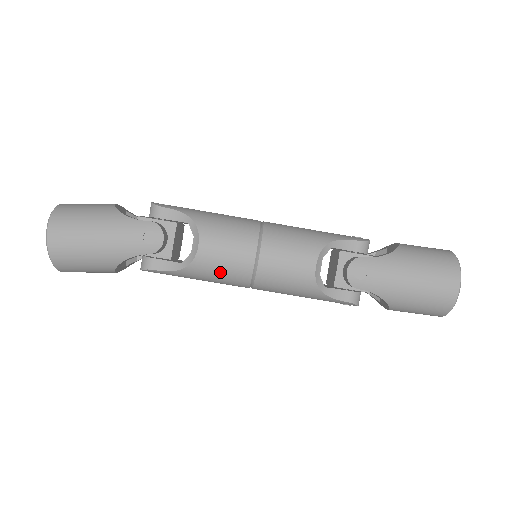
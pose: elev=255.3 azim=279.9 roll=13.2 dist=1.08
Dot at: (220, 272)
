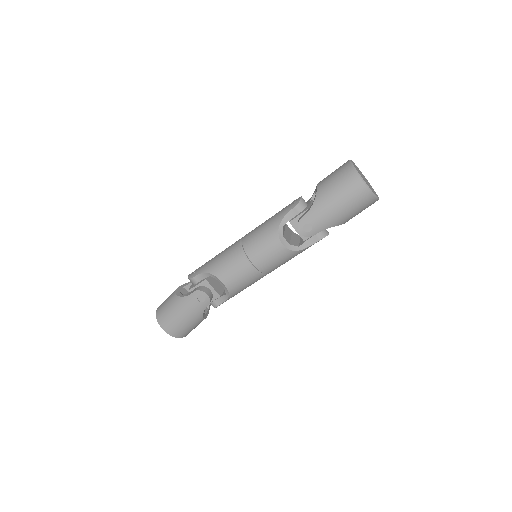
Dot at: (245, 284)
